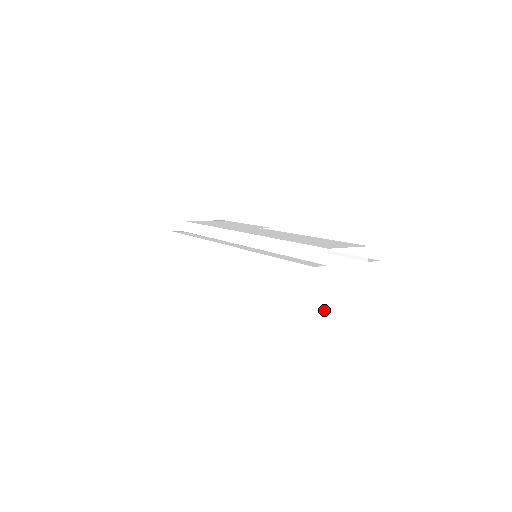
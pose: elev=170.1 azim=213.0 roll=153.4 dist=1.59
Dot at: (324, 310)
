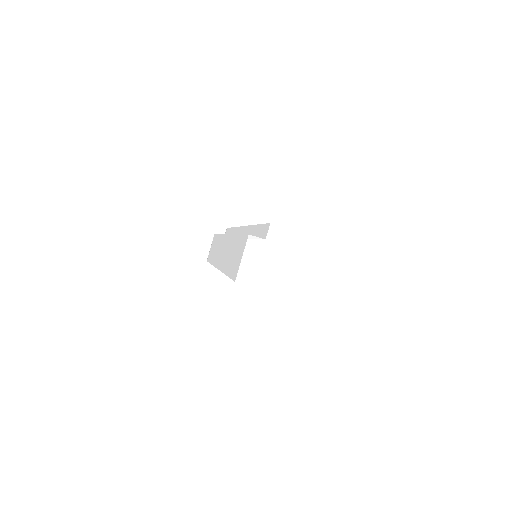
Dot at: (252, 283)
